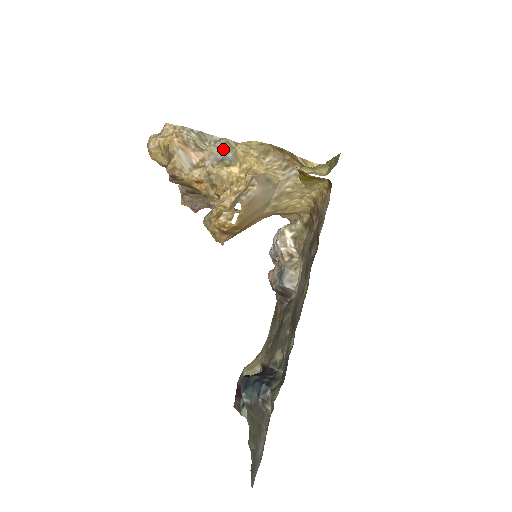
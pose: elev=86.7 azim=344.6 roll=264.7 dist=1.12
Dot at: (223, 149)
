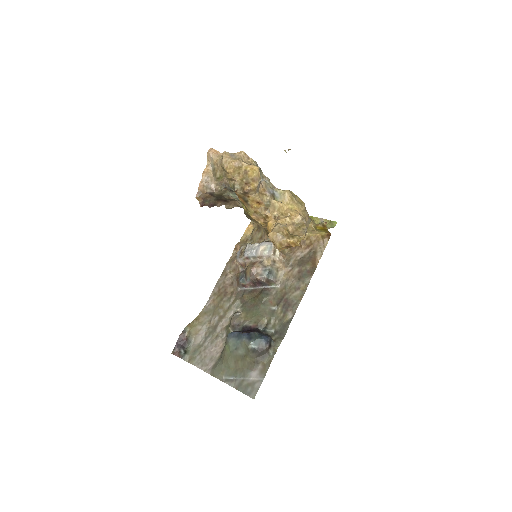
Dot at: (270, 186)
